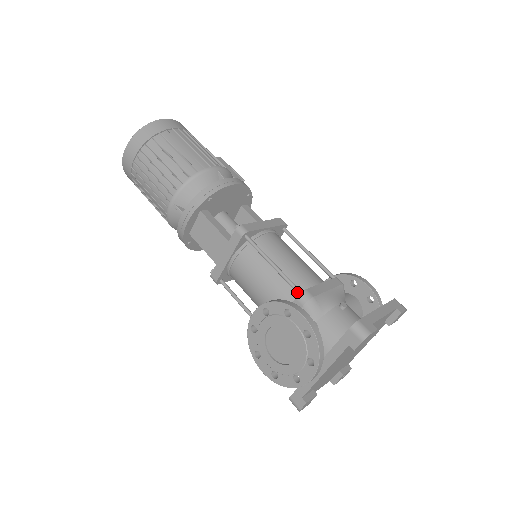
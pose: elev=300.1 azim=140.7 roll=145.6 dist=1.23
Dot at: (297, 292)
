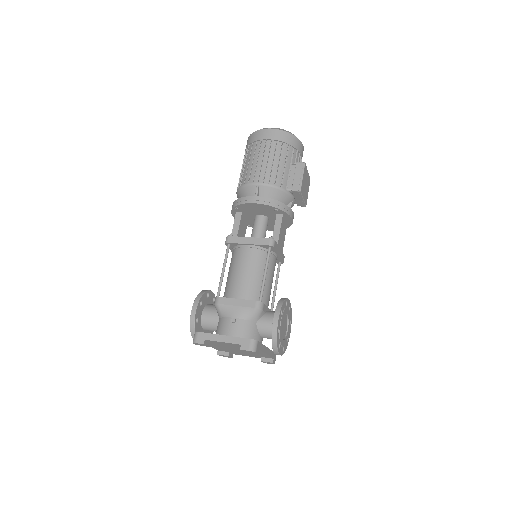
Dot at: (217, 295)
